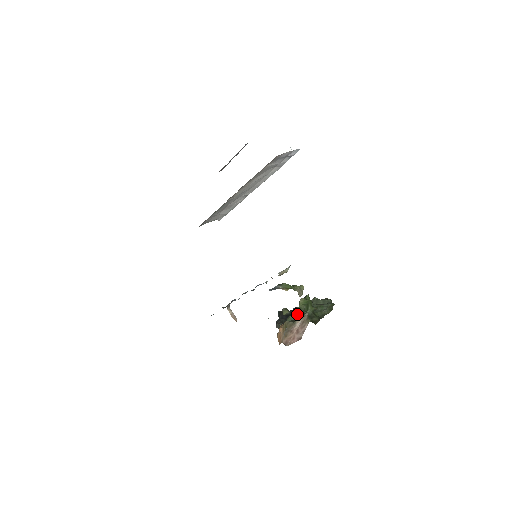
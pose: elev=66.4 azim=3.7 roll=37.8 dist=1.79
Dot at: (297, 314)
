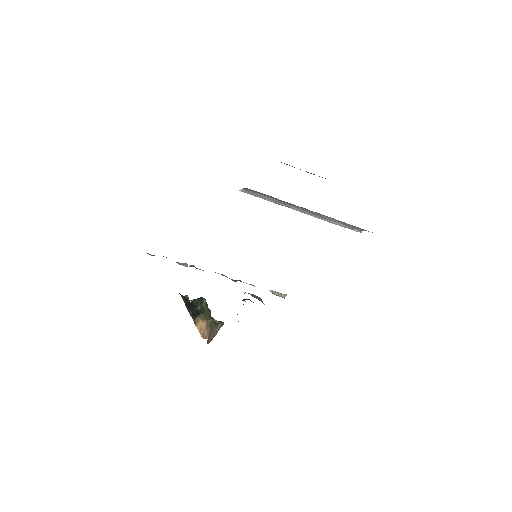
Dot at: occluded
